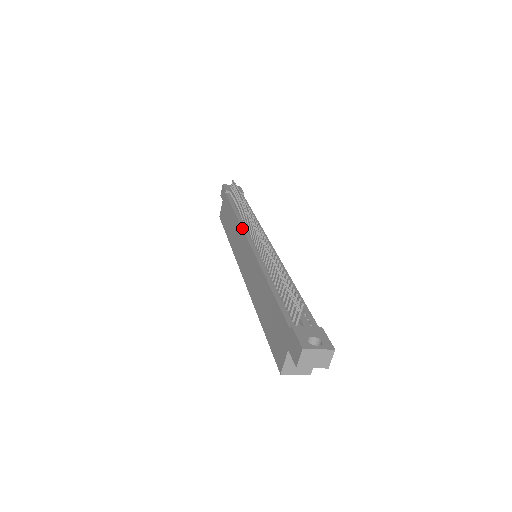
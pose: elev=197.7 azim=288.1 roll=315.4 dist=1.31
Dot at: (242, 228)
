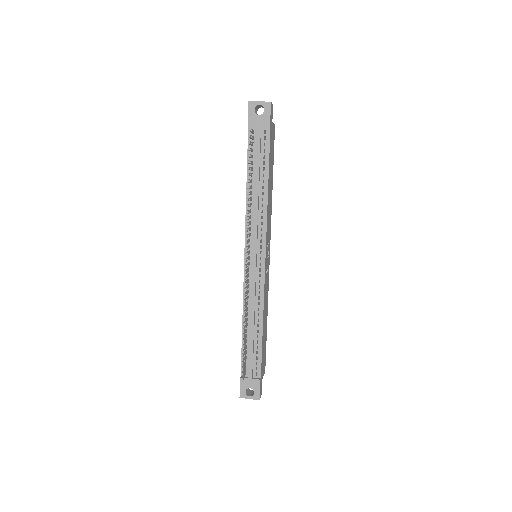
Dot at: (245, 228)
